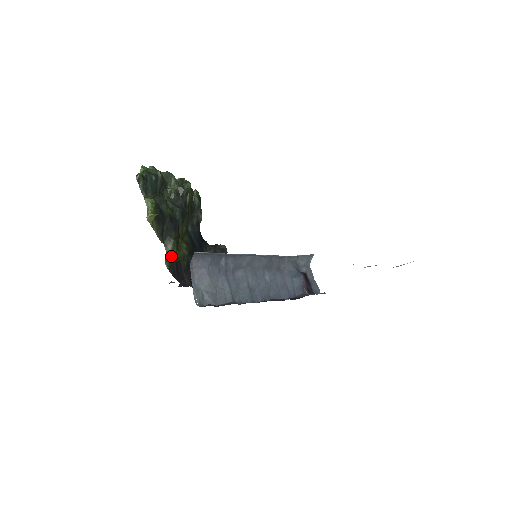
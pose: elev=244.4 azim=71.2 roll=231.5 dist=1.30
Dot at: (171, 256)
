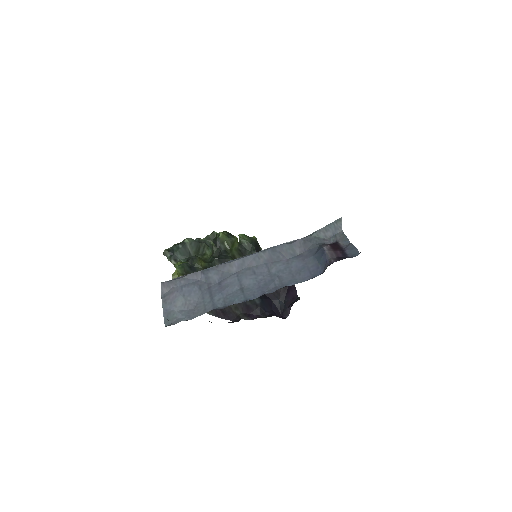
Dot at: occluded
